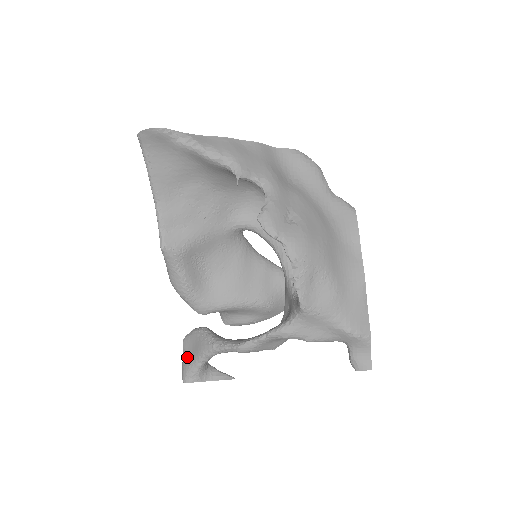
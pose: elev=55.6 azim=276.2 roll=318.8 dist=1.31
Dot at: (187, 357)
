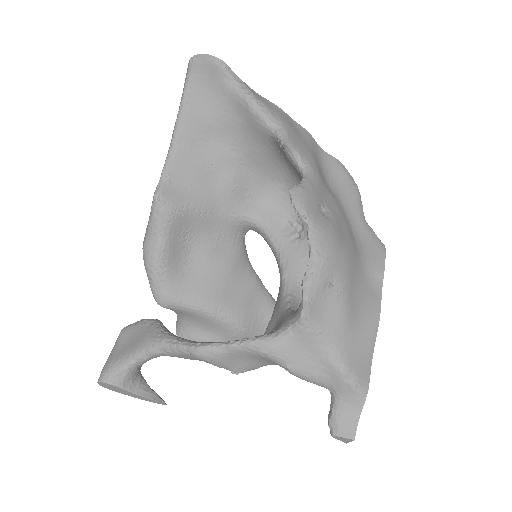
Dot at: (119, 350)
